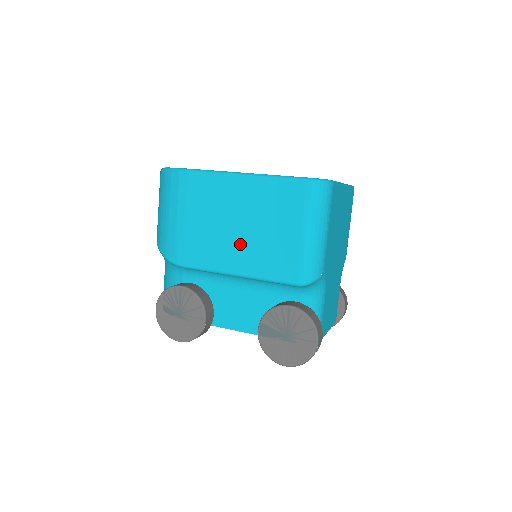
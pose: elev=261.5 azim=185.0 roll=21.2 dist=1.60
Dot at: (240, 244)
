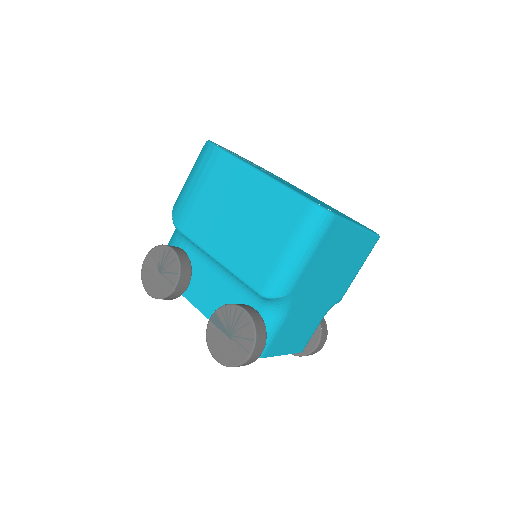
Dot at: (231, 234)
